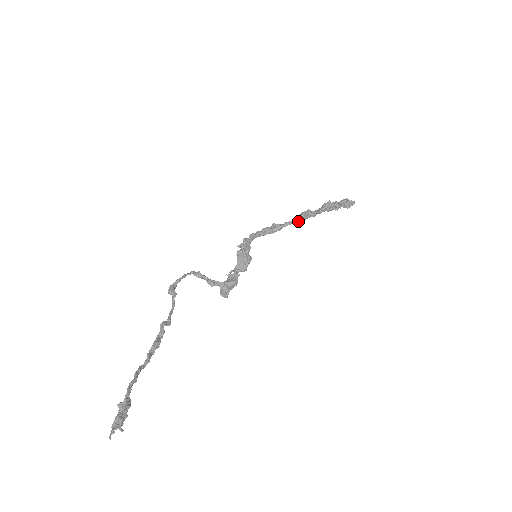
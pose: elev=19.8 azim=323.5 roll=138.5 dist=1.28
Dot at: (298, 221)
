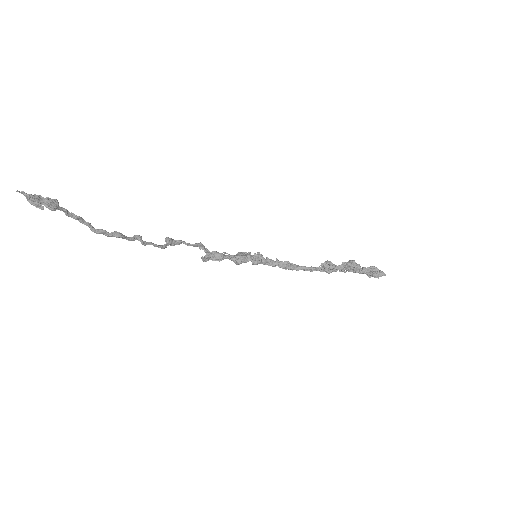
Dot at: (319, 270)
